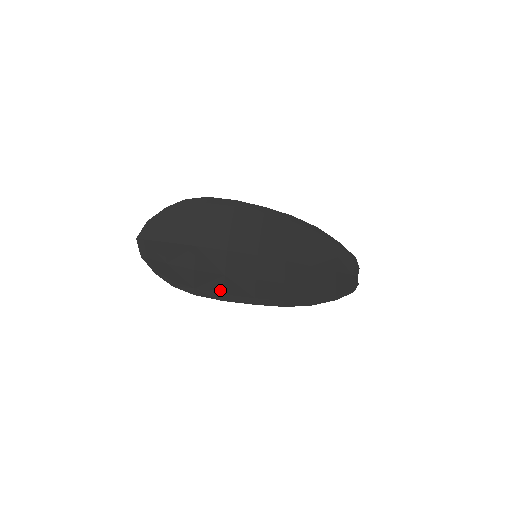
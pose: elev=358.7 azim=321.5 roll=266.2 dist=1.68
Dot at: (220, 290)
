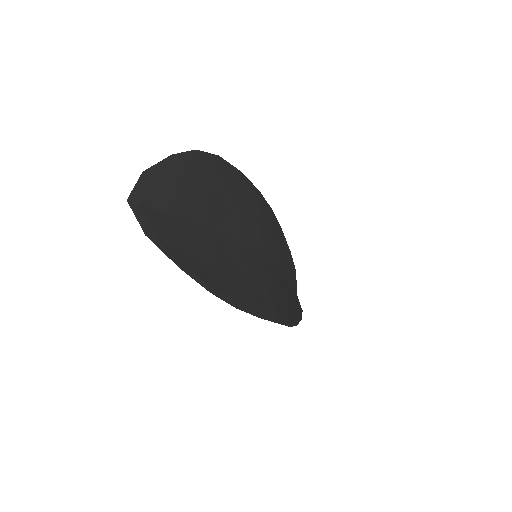
Dot at: (253, 301)
